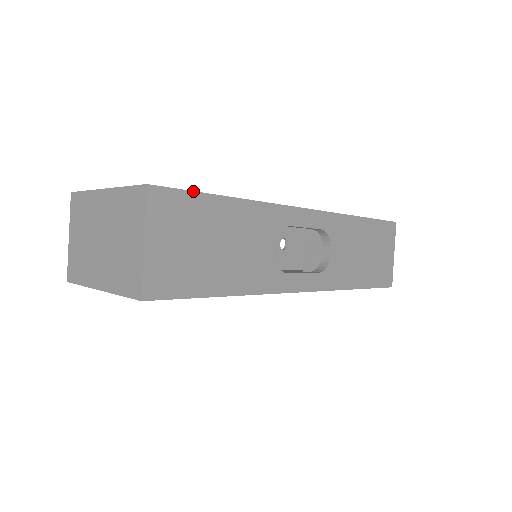
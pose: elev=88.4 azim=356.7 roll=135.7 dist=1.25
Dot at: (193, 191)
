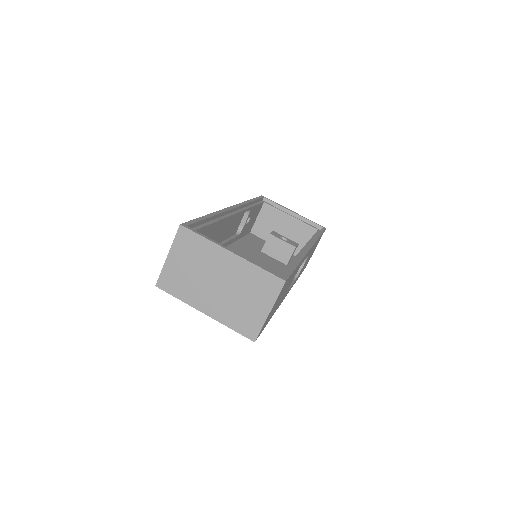
Dot at: occluded
